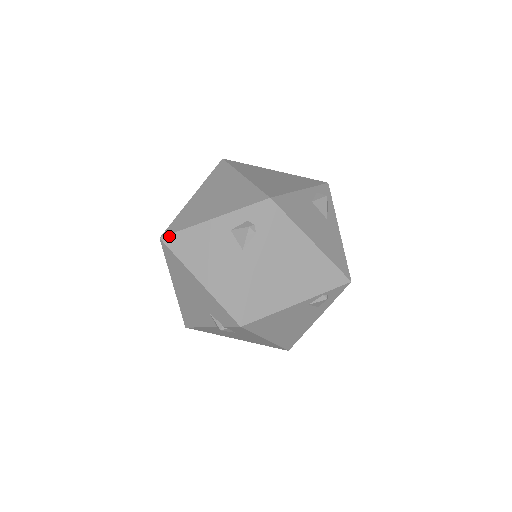
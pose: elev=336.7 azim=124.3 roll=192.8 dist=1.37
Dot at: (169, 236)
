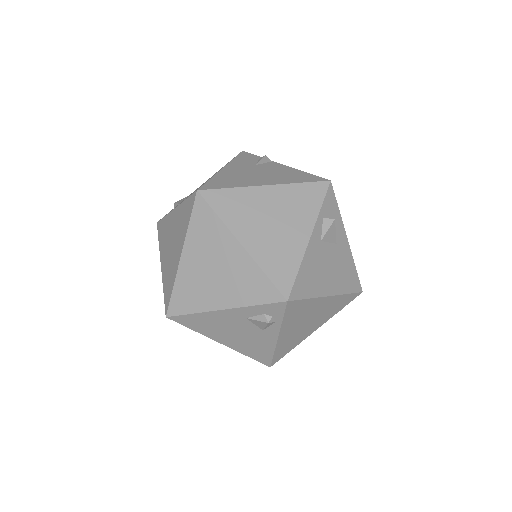
Dot at: (177, 317)
